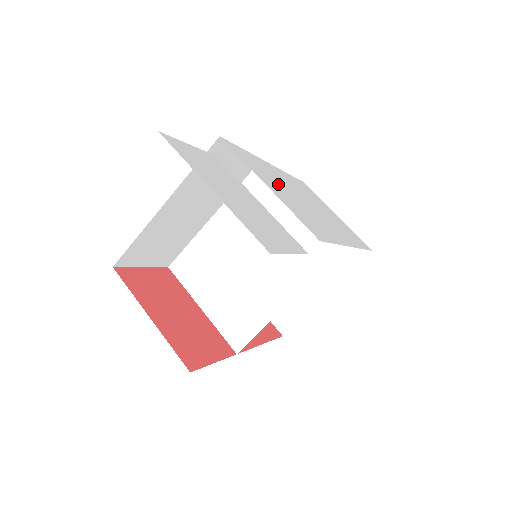
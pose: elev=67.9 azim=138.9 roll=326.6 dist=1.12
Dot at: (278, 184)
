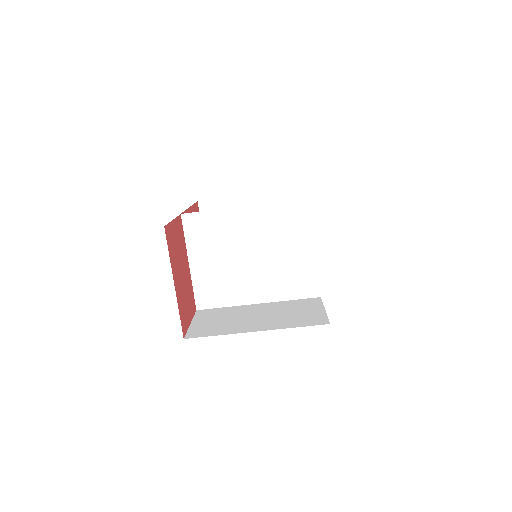
Dot at: occluded
